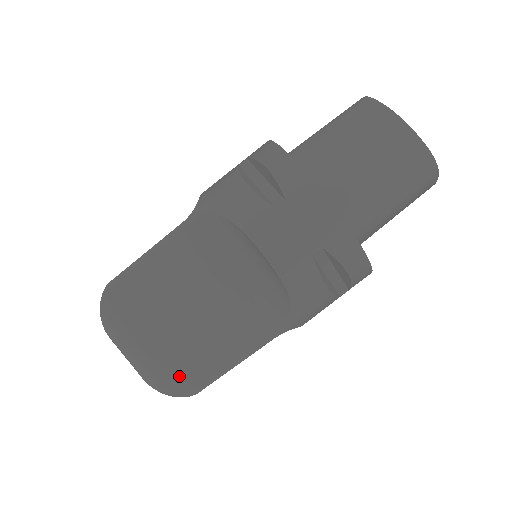
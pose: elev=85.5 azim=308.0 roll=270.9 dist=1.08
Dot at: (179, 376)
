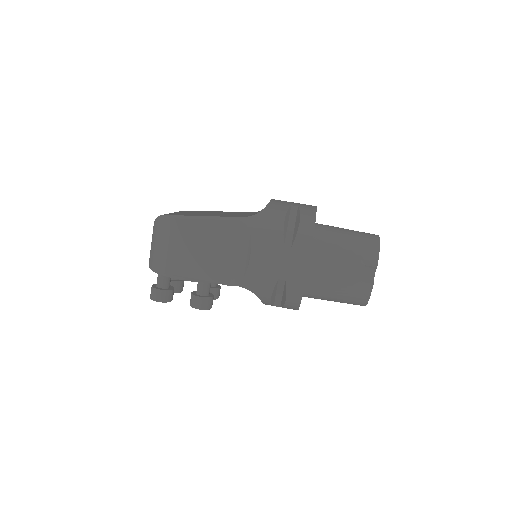
Dot at: (177, 214)
